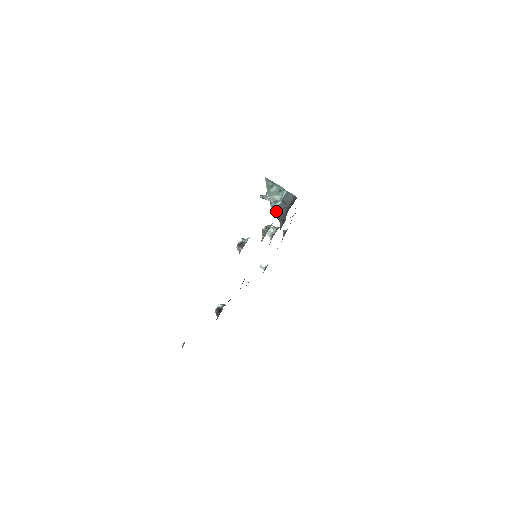
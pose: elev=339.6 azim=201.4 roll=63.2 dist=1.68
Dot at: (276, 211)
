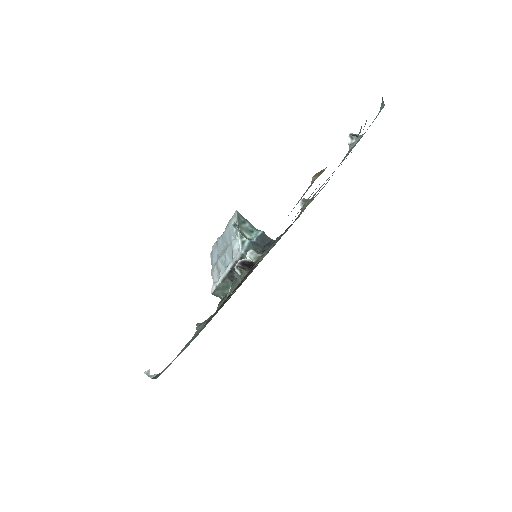
Dot at: (249, 247)
